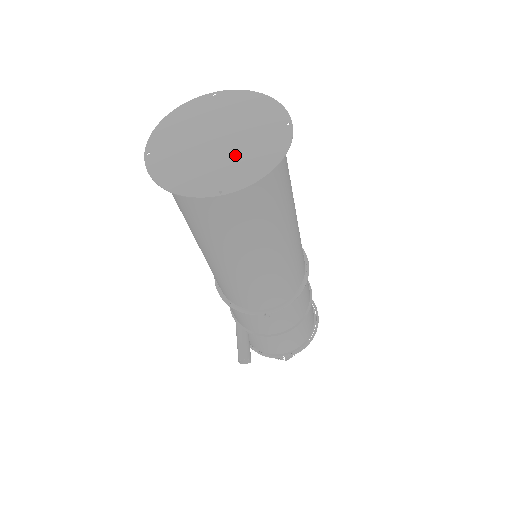
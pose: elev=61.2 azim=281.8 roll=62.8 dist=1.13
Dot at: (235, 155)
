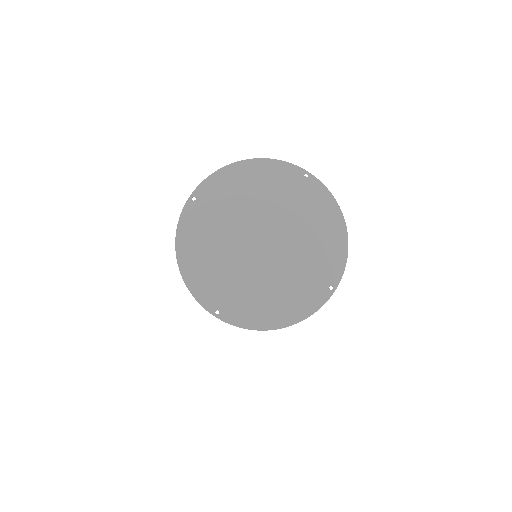
Dot at: (261, 281)
